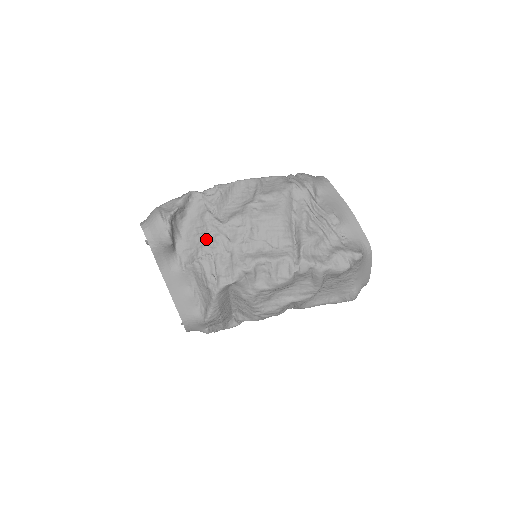
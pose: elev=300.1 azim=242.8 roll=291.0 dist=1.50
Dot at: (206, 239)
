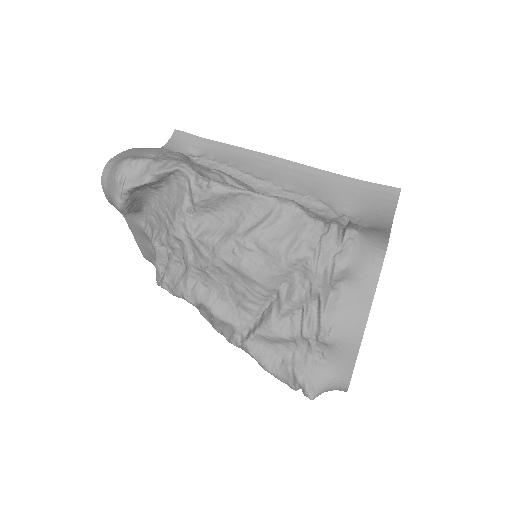
Dot at: (168, 234)
